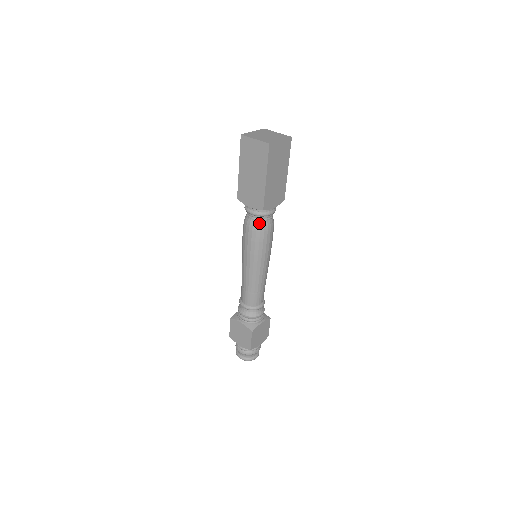
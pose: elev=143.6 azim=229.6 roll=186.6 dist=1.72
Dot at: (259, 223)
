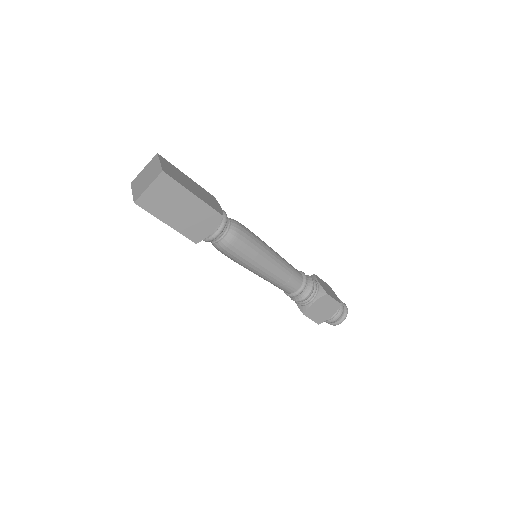
Dot at: (215, 245)
